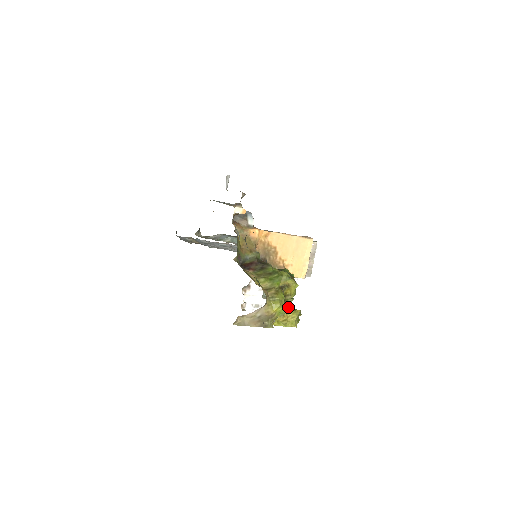
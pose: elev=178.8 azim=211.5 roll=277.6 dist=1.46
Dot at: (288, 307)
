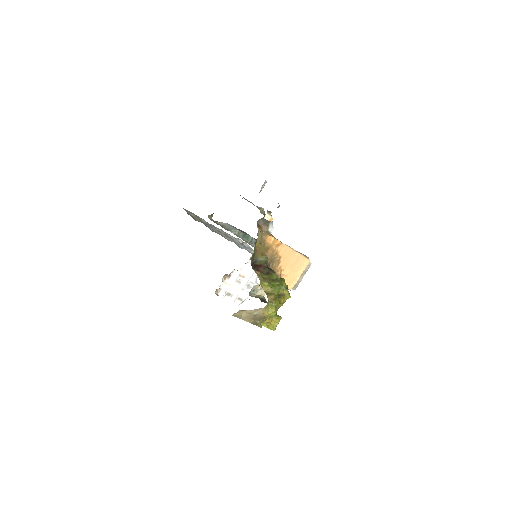
Dot at: occluded
